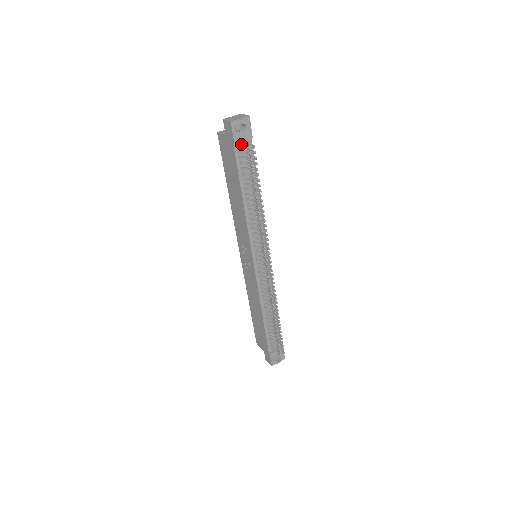
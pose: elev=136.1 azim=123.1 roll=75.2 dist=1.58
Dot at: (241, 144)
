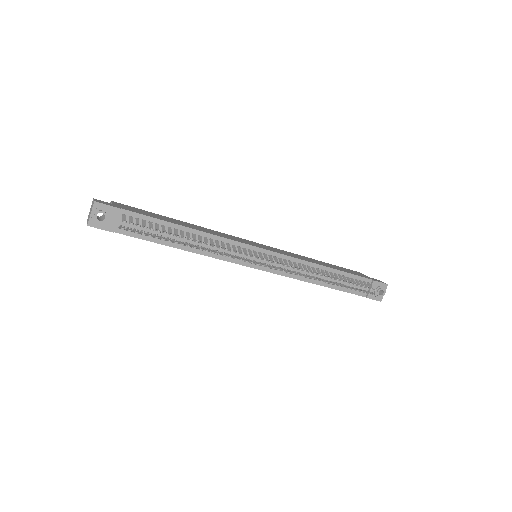
Dot at: (120, 223)
